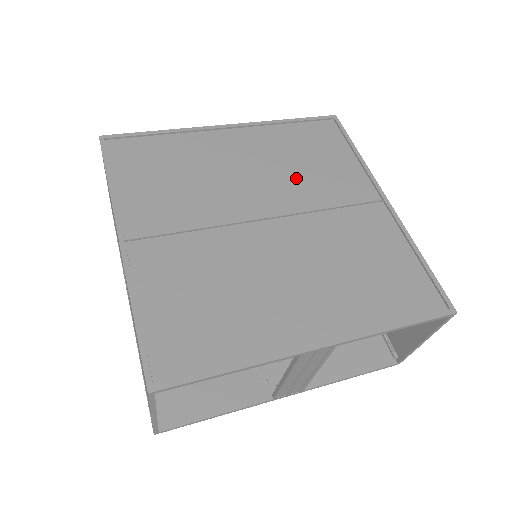
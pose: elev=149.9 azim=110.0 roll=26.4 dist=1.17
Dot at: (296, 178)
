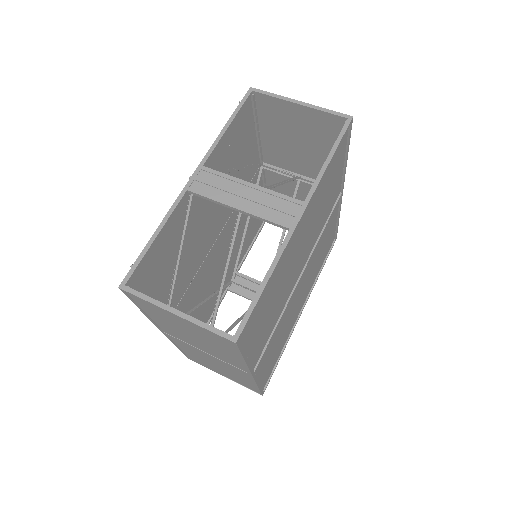
Dot at: occluded
